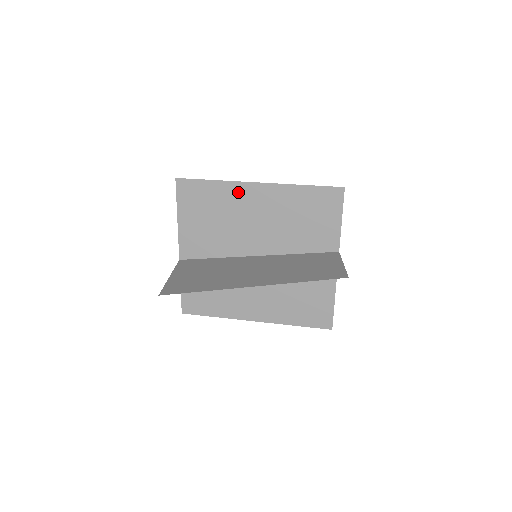
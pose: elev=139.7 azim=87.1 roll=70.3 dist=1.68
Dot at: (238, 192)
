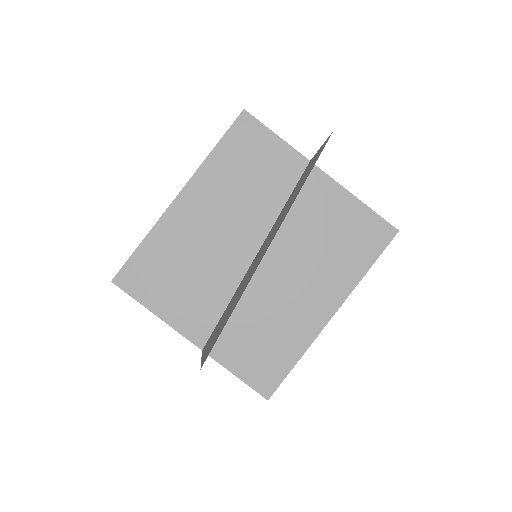
Dot at: occluded
